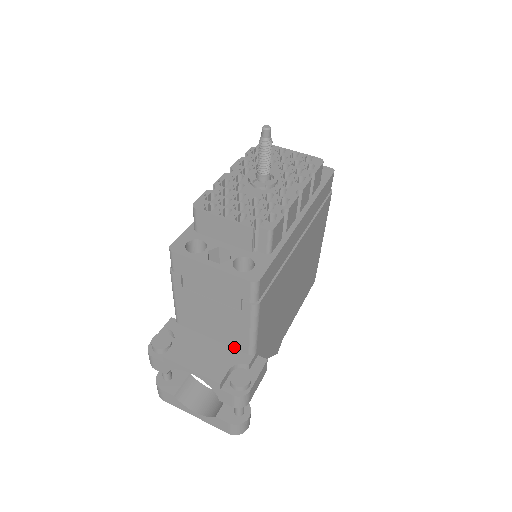
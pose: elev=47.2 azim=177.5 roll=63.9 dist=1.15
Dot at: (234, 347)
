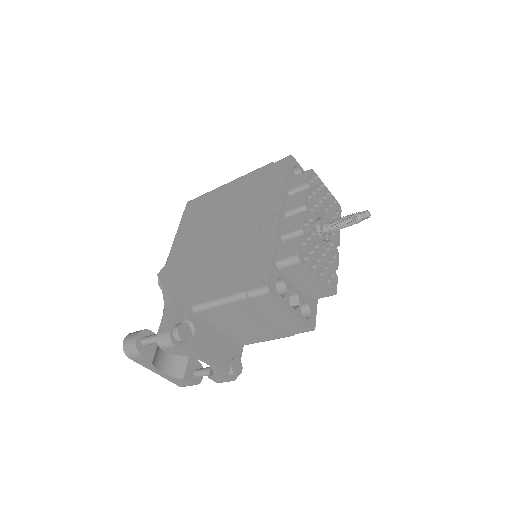
Dot at: (233, 339)
